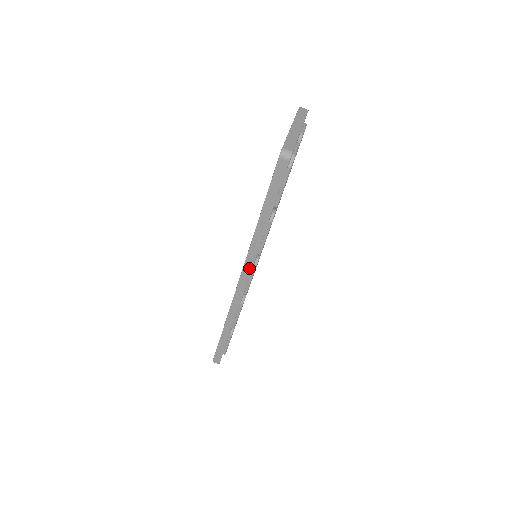
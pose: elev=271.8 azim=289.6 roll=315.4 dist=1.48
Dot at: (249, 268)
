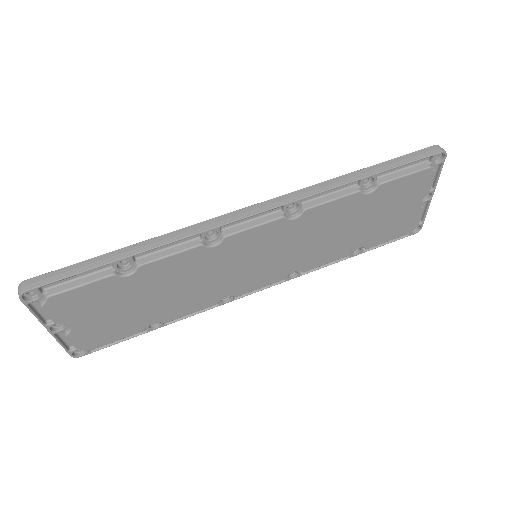
Dot at: (284, 201)
